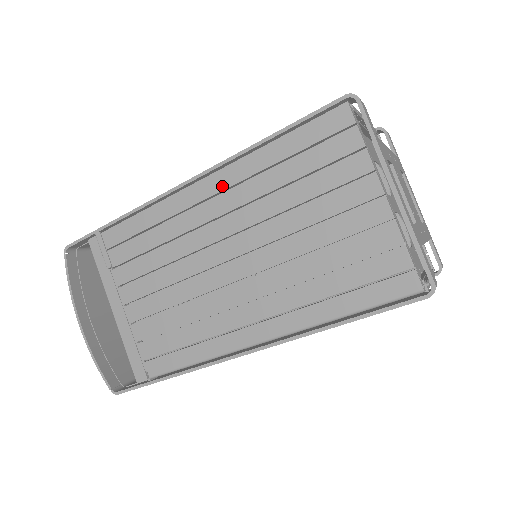
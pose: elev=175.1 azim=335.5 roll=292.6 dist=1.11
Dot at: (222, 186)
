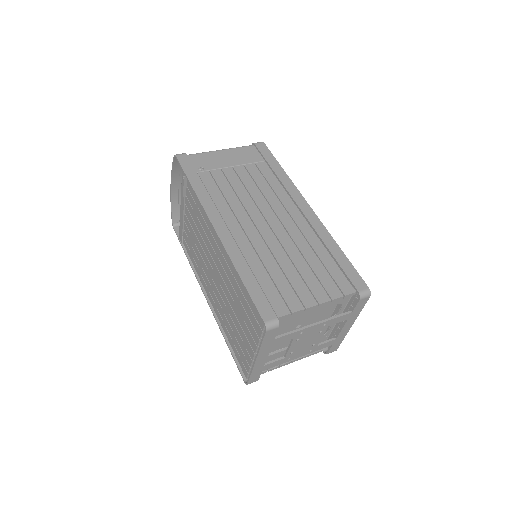
Dot at: (223, 254)
